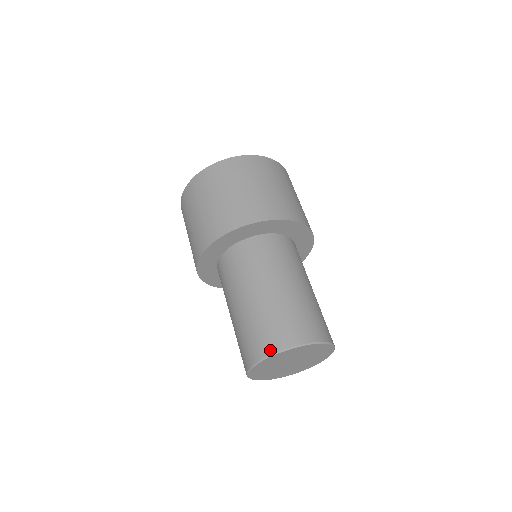
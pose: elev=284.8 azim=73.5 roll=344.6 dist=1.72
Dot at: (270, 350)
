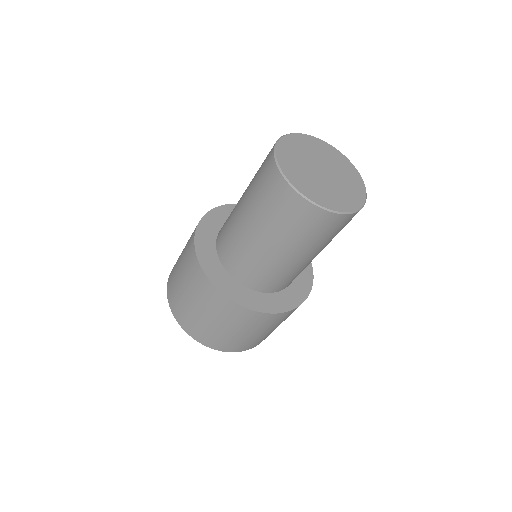
Dot at: (271, 152)
